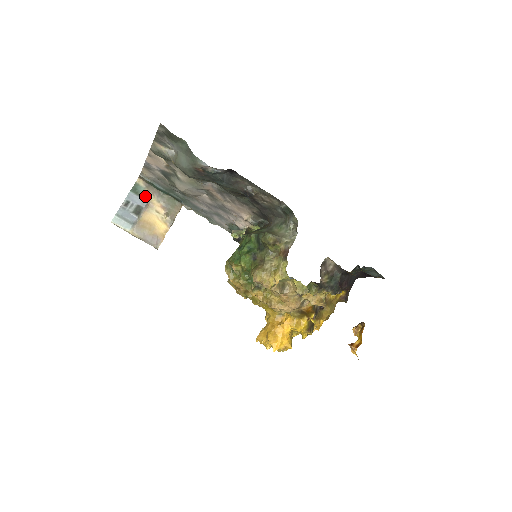
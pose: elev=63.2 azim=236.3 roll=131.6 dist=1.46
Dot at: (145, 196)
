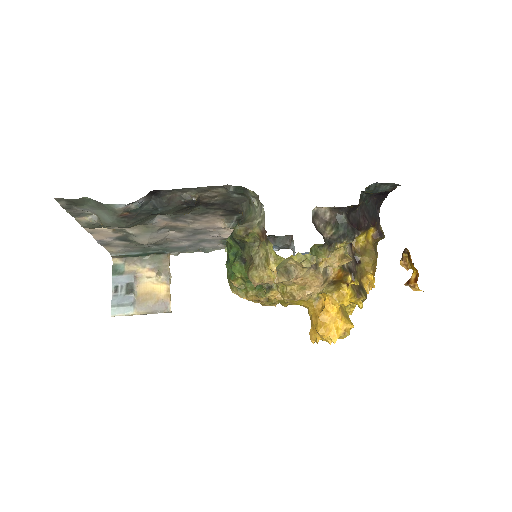
Dot at: (129, 271)
